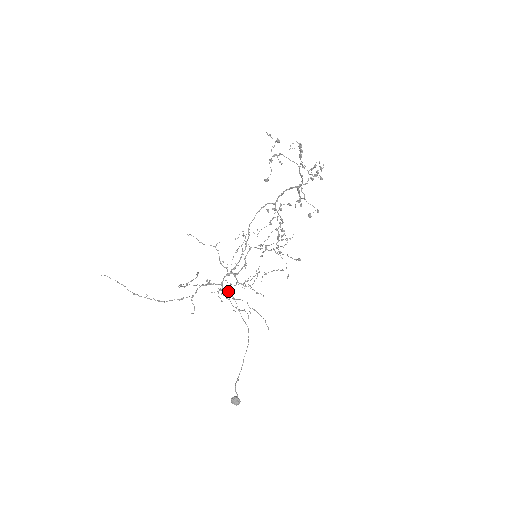
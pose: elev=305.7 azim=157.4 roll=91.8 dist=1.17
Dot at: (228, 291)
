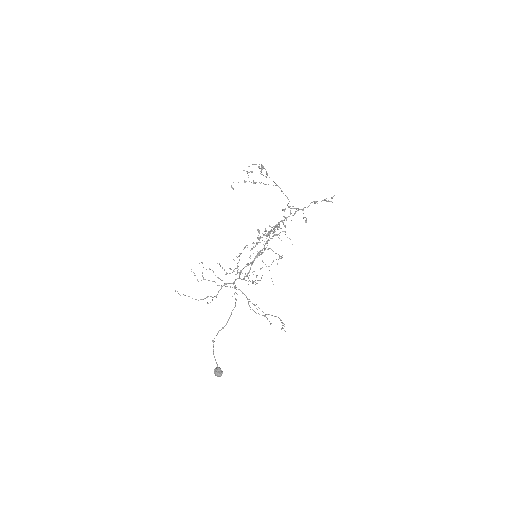
Dot at: occluded
